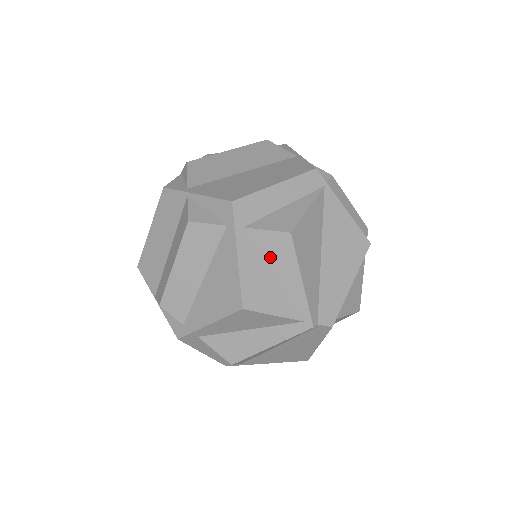
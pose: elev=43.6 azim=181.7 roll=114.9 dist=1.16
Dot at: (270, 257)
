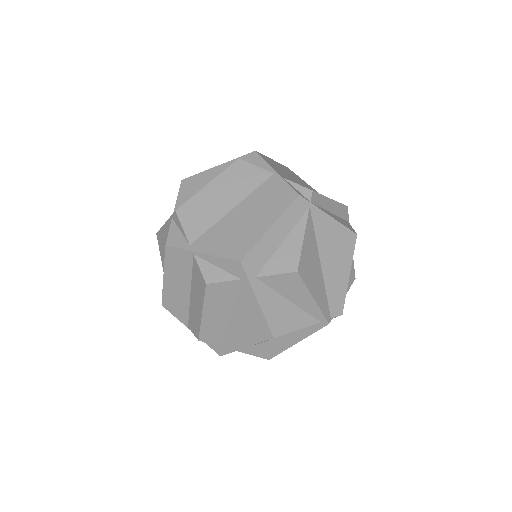
Dot at: (283, 291)
